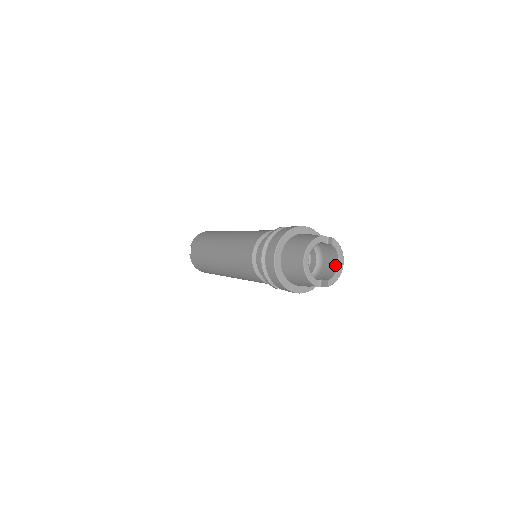
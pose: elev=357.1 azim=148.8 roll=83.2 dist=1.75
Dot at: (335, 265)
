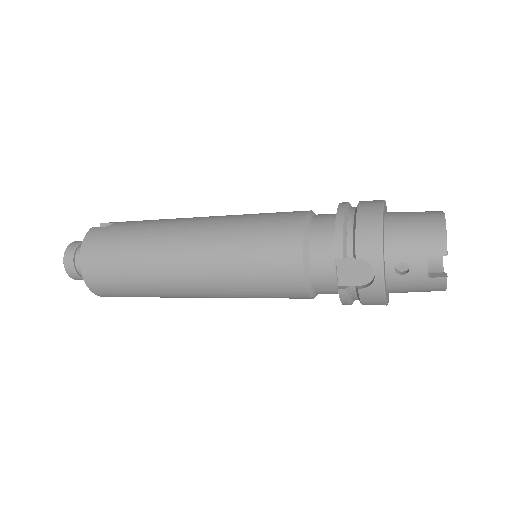
Dot at: occluded
